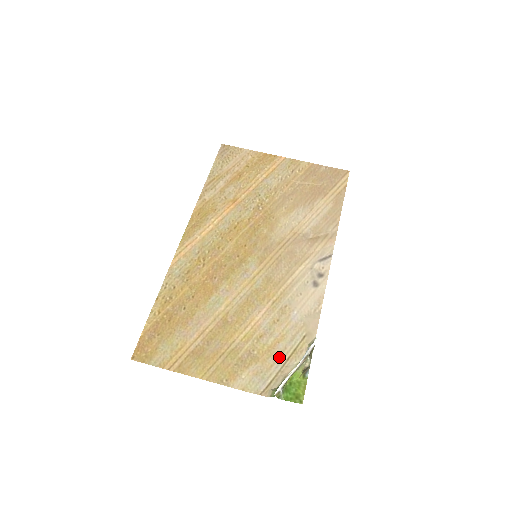
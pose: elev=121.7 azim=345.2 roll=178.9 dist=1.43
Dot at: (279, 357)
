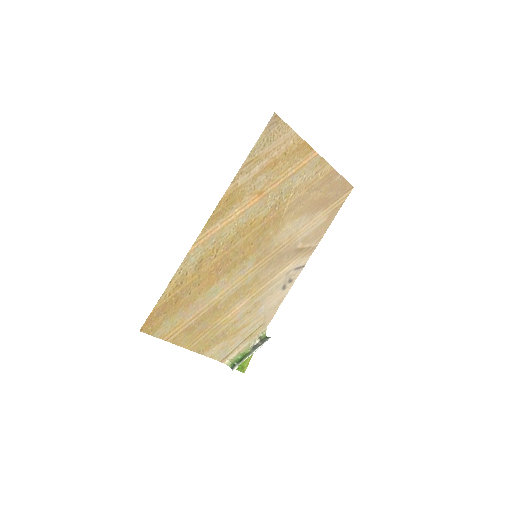
Dot at: (240, 338)
